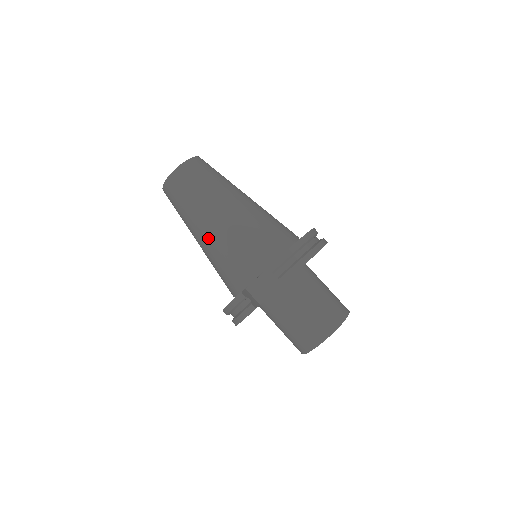
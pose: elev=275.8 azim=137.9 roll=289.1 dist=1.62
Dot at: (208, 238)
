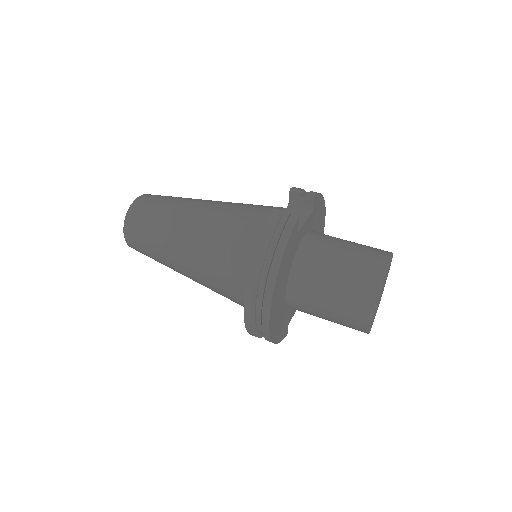
Dot at: (202, 217)
